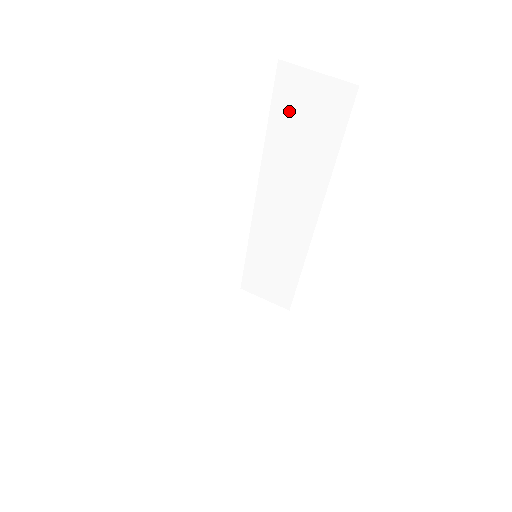
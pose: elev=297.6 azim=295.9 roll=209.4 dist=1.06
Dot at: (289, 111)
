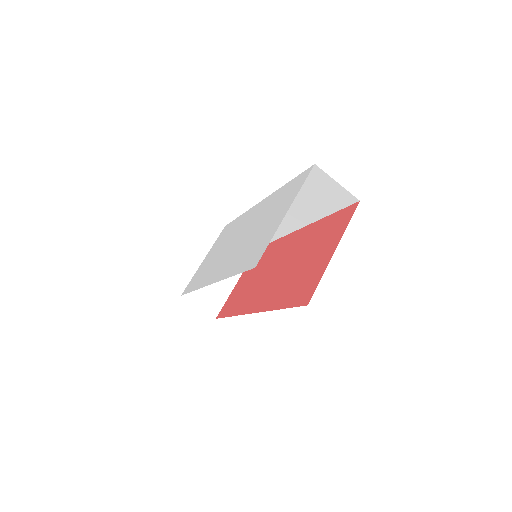
Dot at: (309, 185)
